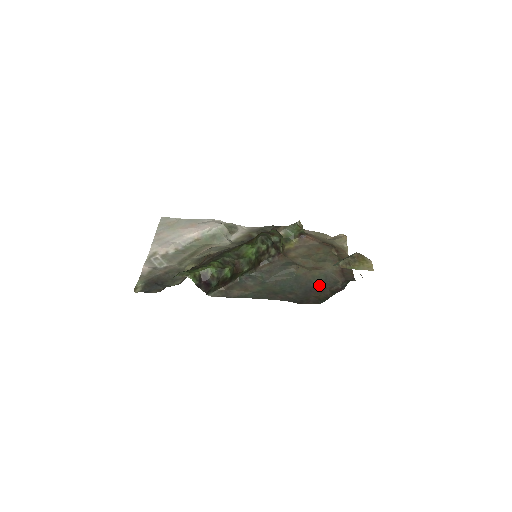
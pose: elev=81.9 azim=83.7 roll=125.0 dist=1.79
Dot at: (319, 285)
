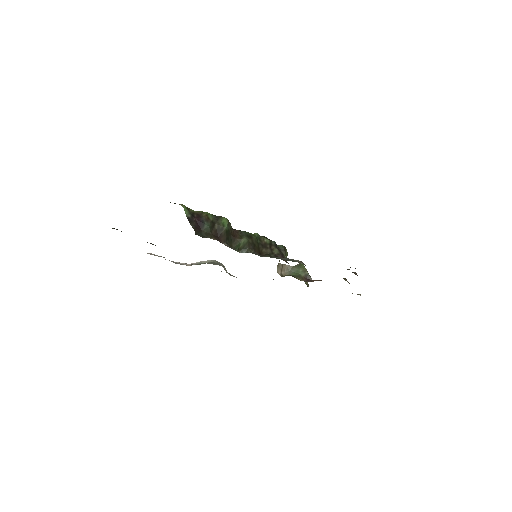
Dot at: occluded
